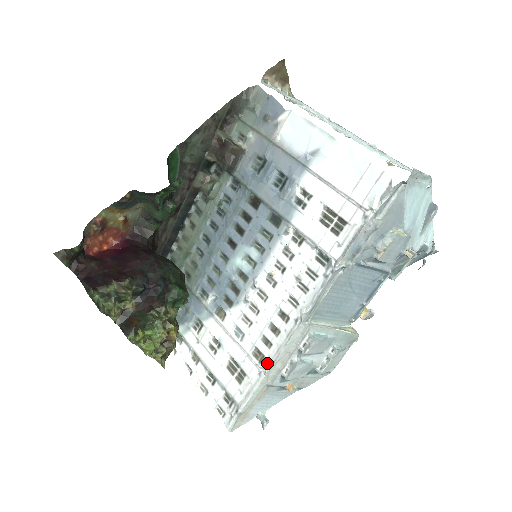
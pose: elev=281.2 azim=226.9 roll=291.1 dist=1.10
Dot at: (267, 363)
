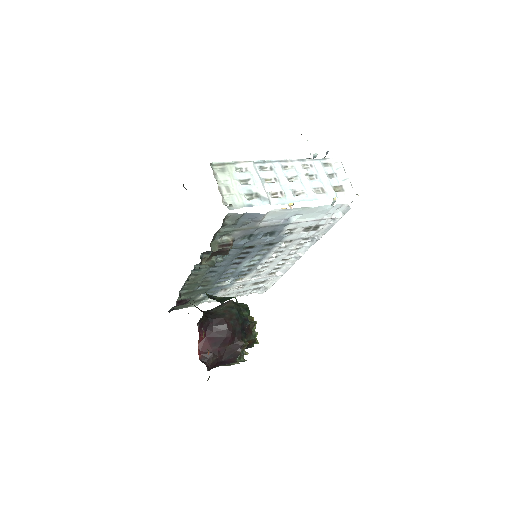
Dot at: (281, 273)
